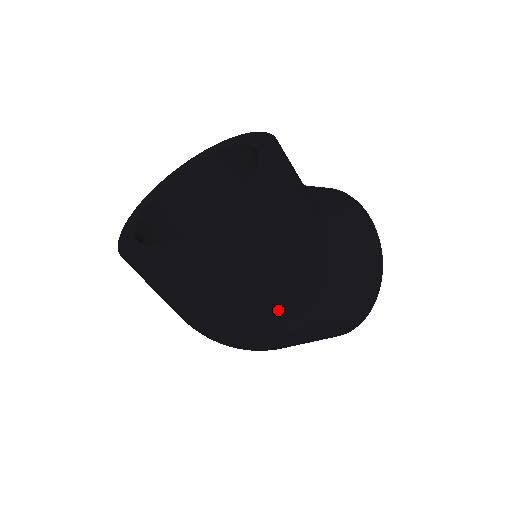
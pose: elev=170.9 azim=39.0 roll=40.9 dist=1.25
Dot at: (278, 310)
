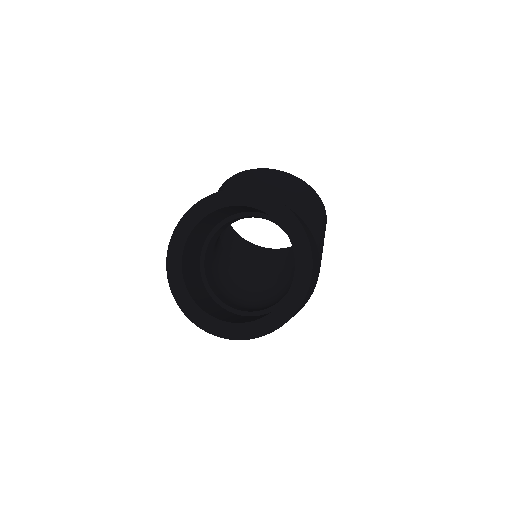
Dot at: occluded
